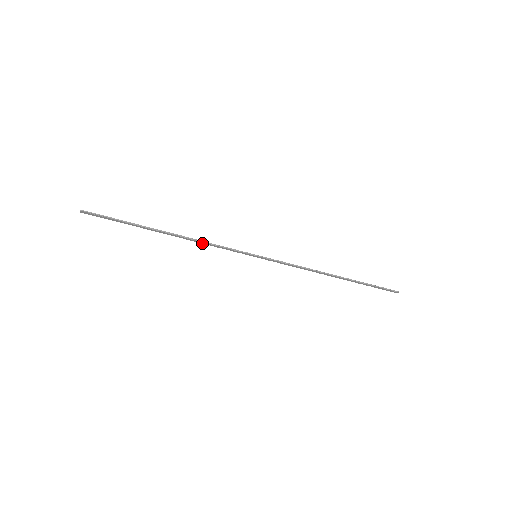
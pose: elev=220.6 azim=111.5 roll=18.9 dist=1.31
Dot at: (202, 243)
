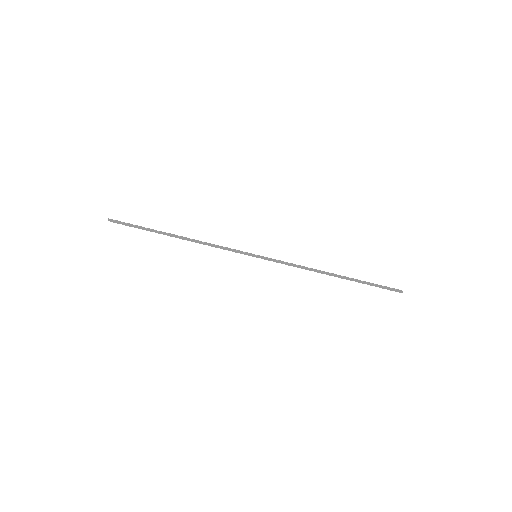
Dot at: occluded
